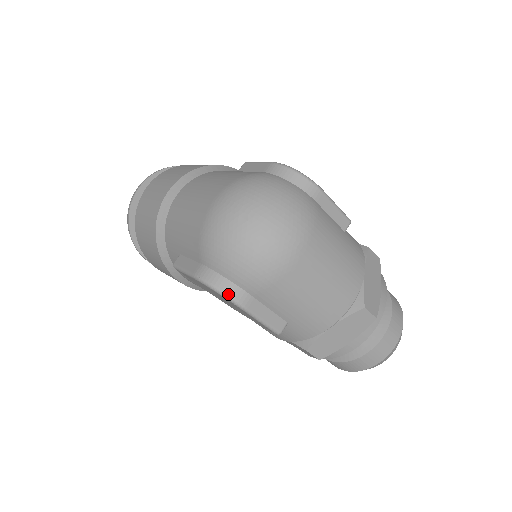
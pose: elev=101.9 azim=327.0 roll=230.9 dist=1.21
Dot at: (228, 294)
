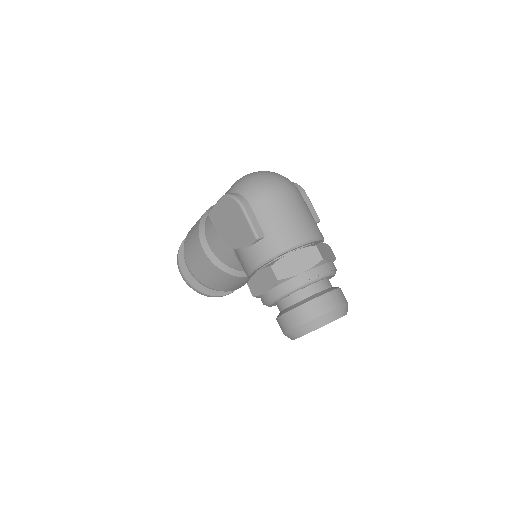
Dot at: (237, 197)
